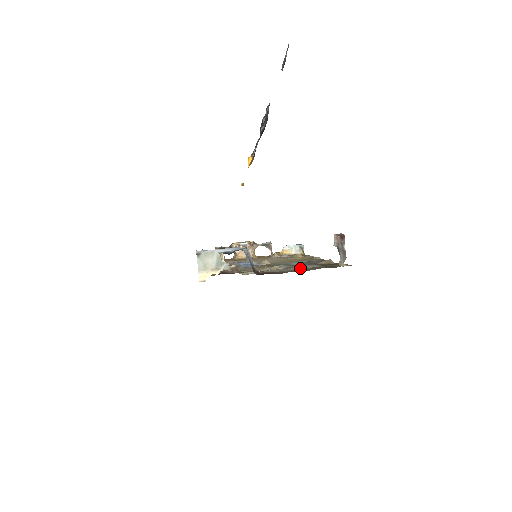
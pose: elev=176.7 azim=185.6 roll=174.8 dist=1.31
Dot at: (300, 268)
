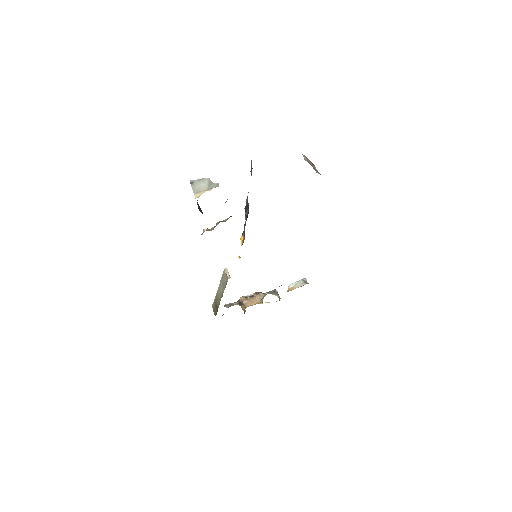
Dot at: occluded
